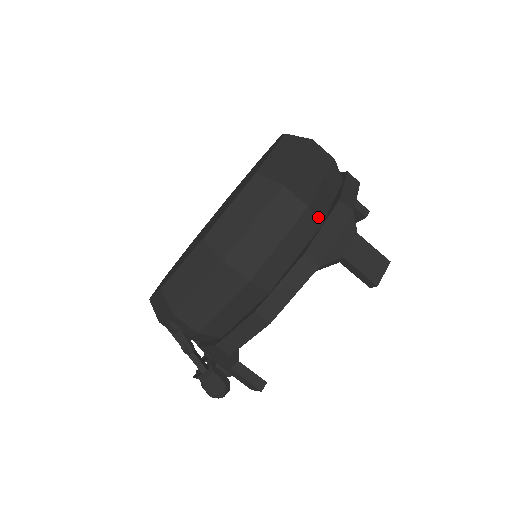
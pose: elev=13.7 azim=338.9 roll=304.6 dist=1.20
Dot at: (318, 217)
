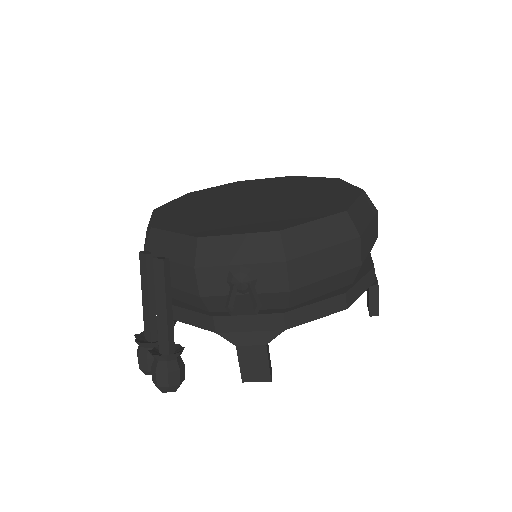
Dot at: occluded
